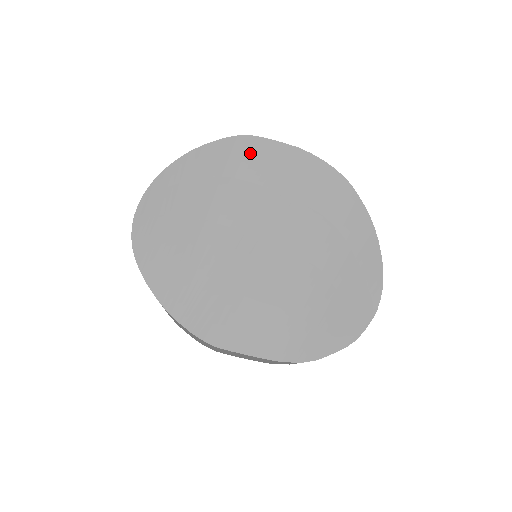
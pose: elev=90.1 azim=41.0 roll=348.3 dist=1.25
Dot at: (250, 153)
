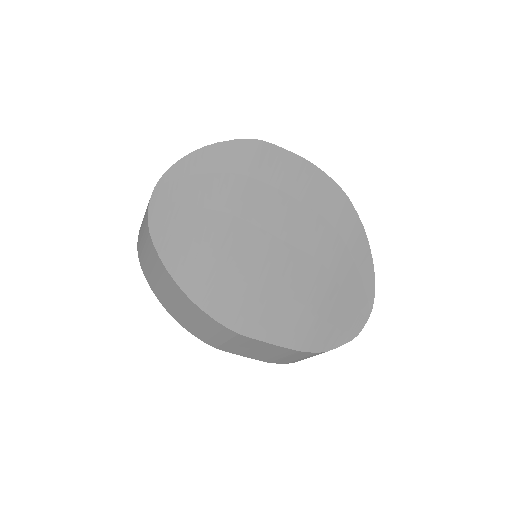
Dot at: (262, 156)
